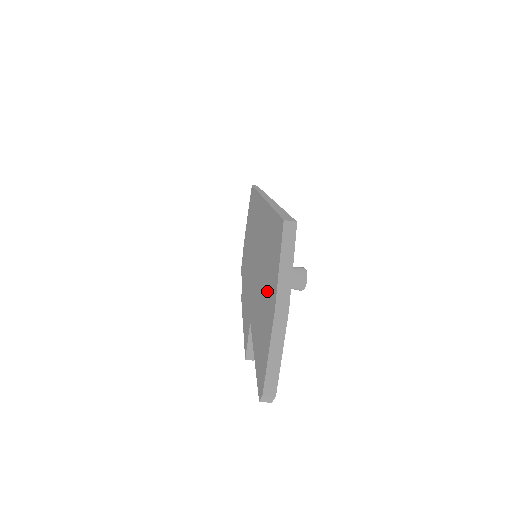
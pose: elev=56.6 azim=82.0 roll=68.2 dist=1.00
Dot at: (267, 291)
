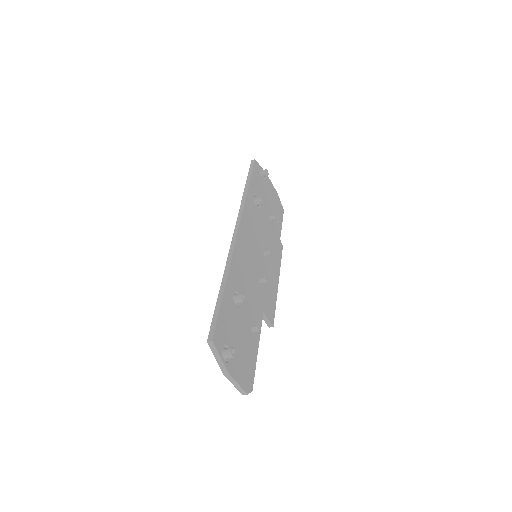
Dot at: occluded
